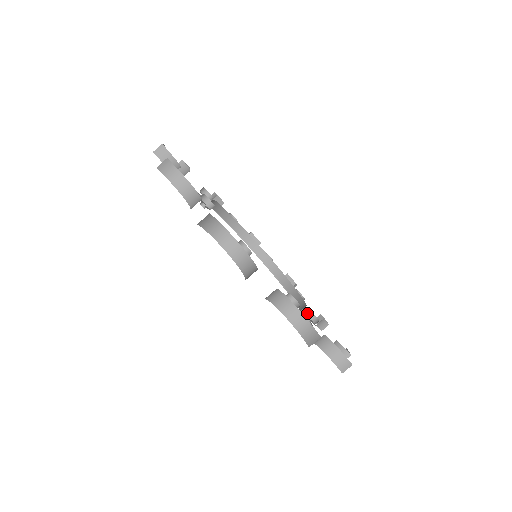
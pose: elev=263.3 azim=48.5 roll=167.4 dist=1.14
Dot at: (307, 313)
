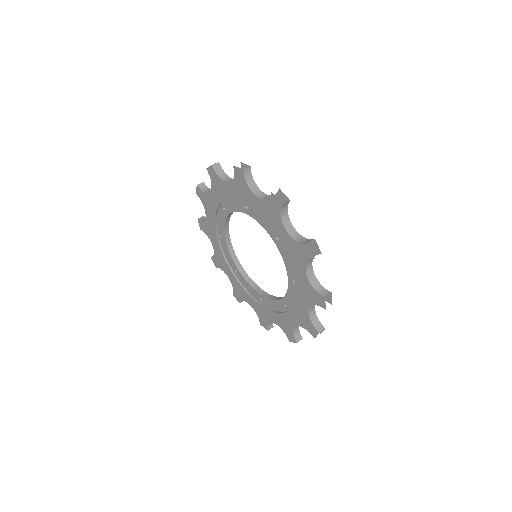
Dot at: occluded
